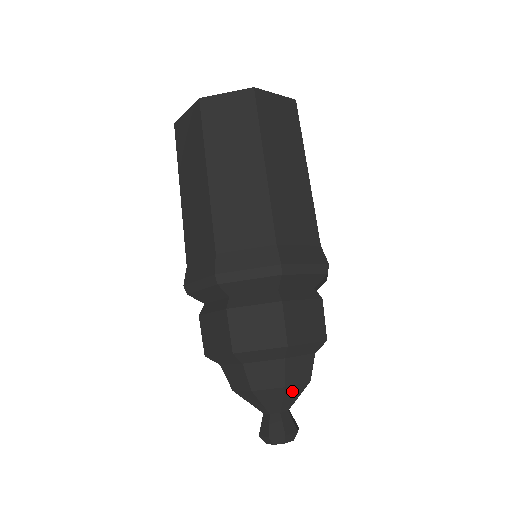
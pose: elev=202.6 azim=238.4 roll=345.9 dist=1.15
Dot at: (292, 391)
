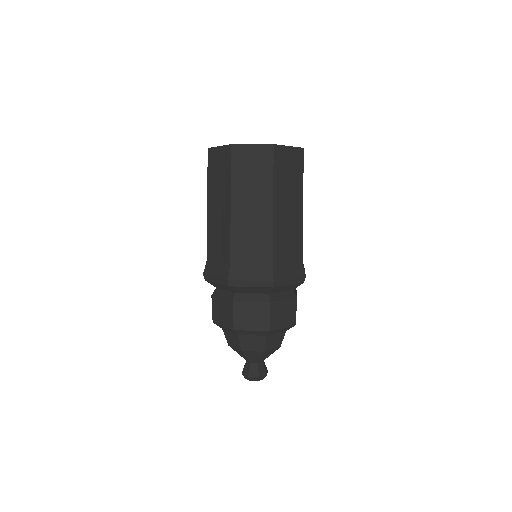
Dot at: occluded
